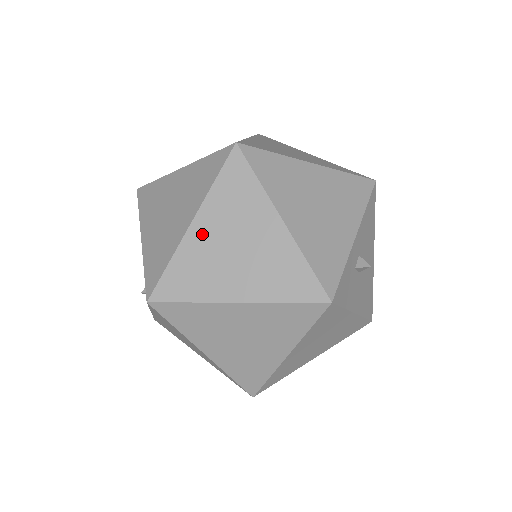
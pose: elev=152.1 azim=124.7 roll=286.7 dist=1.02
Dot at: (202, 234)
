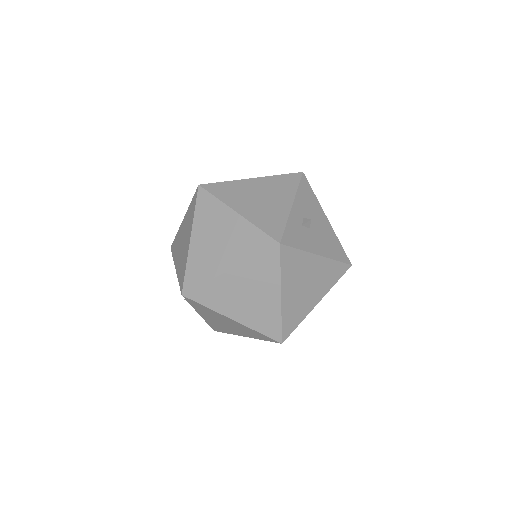
Dot at: (198, 242)
